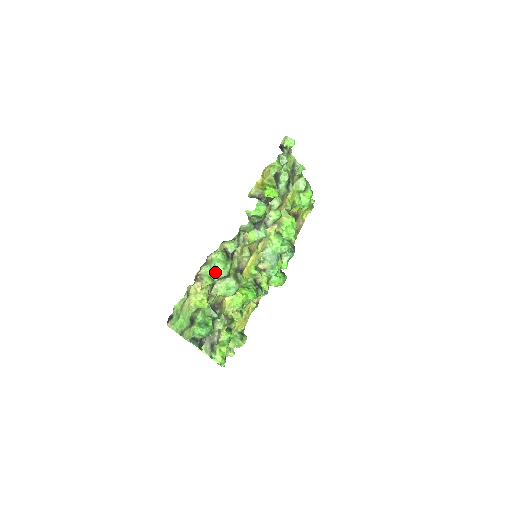
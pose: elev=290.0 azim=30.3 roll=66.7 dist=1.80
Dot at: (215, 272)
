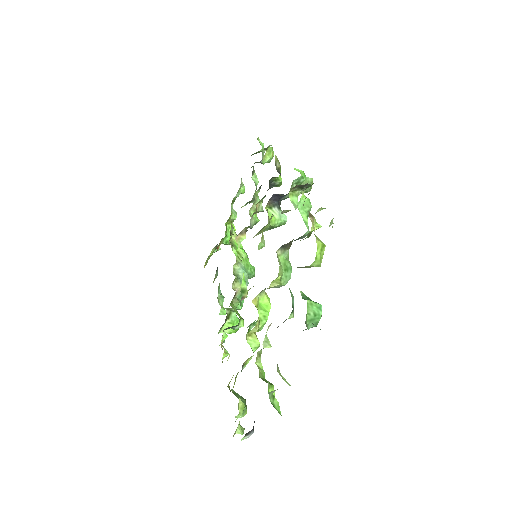
Dot at: occluded
